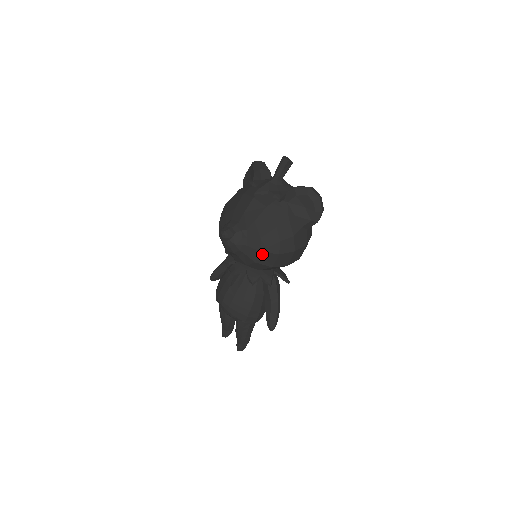
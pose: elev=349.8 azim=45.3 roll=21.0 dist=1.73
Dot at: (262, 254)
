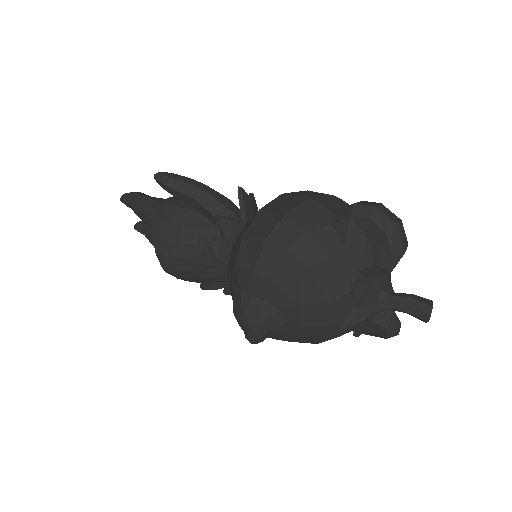
Dot at: occluded
